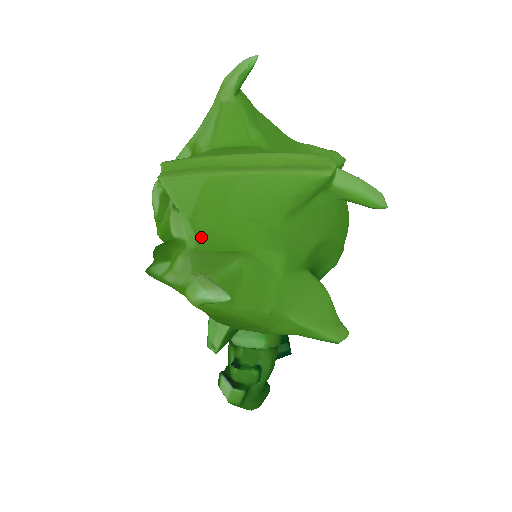
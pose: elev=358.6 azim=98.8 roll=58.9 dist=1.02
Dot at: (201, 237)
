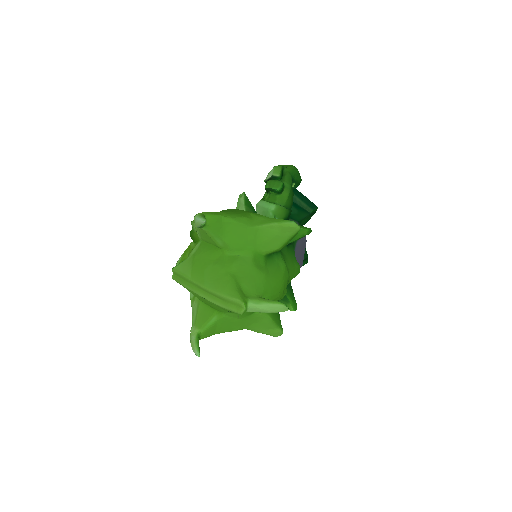
Dot at: occluded
